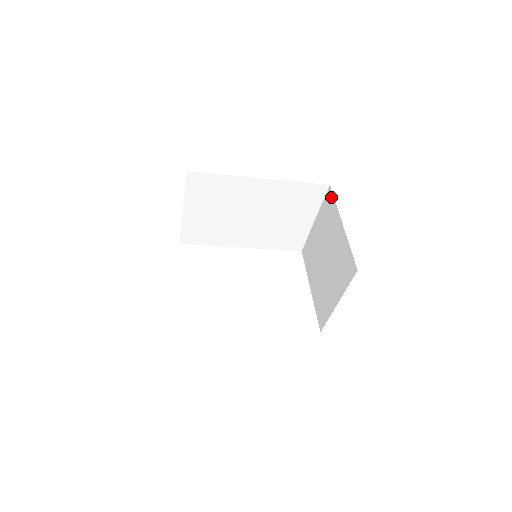
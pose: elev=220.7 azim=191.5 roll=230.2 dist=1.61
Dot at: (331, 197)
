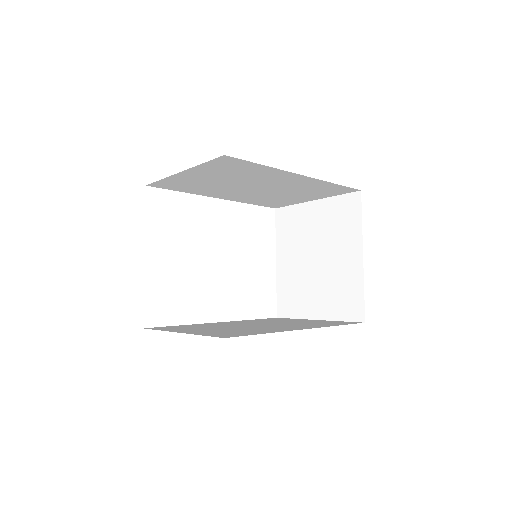
Dot at: (357, 207)
